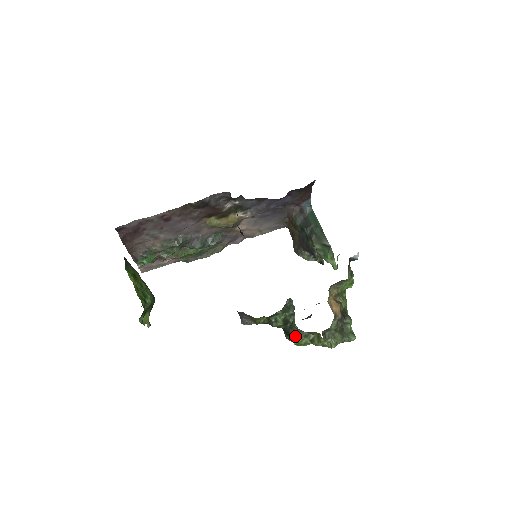
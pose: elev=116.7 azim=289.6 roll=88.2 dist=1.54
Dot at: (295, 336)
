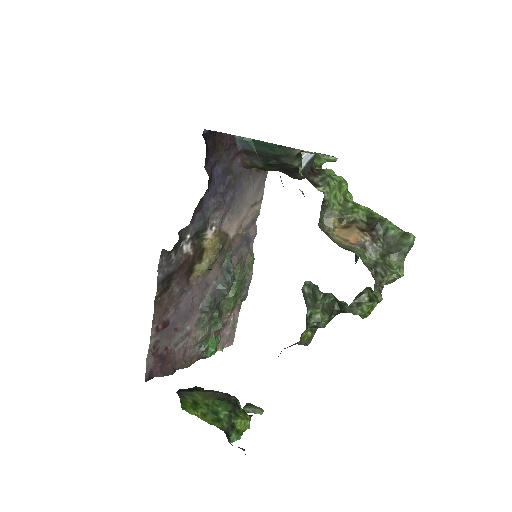
Dot at: occluded
